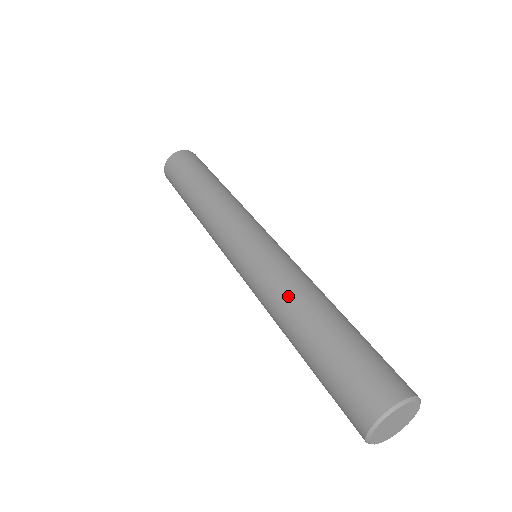
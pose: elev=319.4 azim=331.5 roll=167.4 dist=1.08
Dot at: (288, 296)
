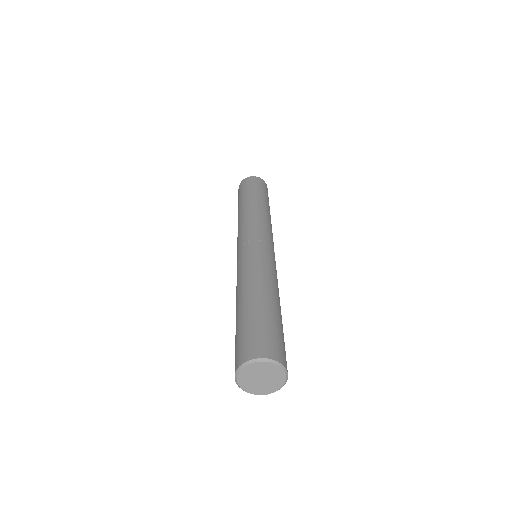
Dot at: (238, 287)
